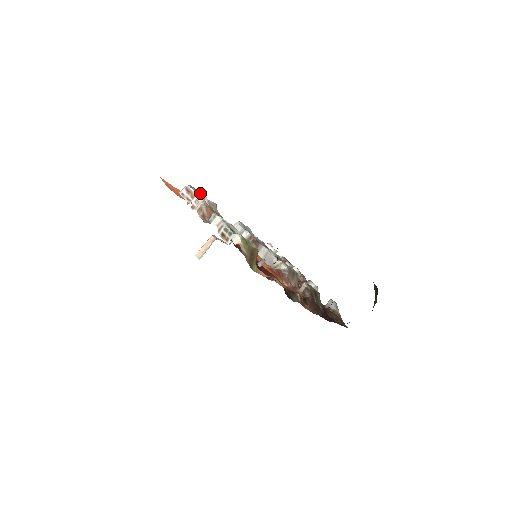
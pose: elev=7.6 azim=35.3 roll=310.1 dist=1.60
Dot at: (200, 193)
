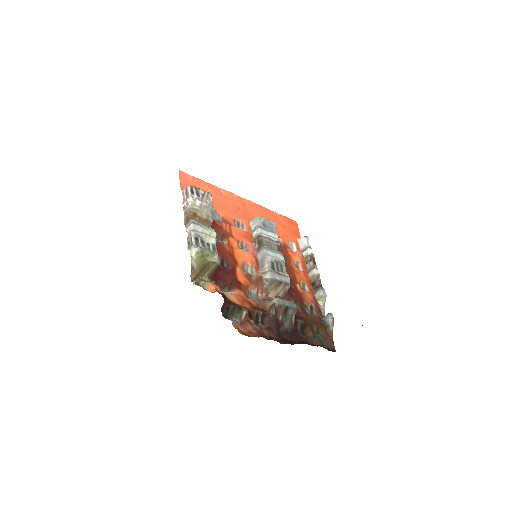
Dot at: (202, 193)
